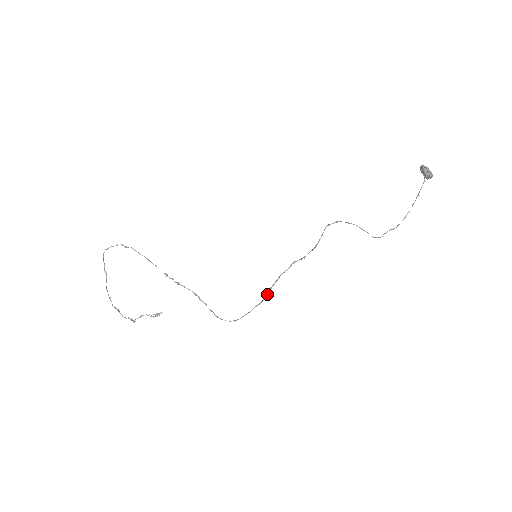
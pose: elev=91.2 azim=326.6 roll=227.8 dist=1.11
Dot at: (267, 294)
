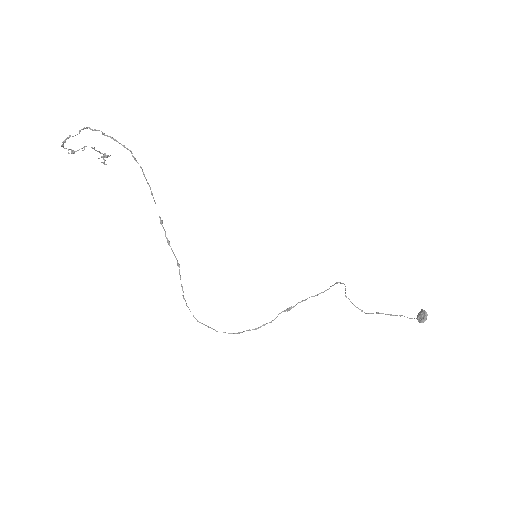
Dot at: (242, 332)
